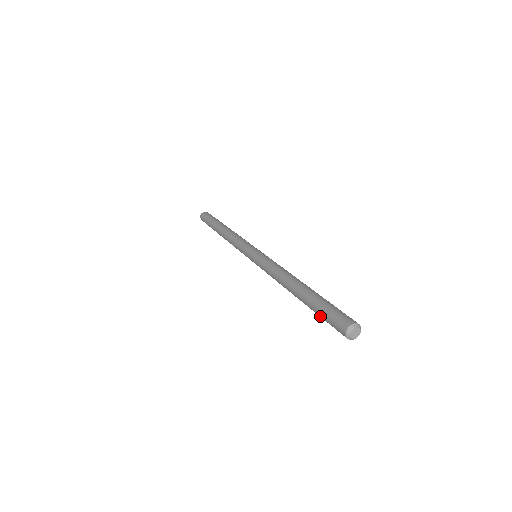
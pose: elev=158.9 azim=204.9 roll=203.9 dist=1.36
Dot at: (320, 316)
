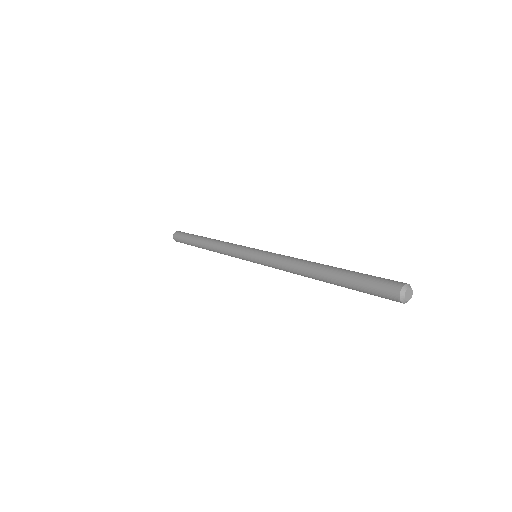
Dot at: (359, 288)
